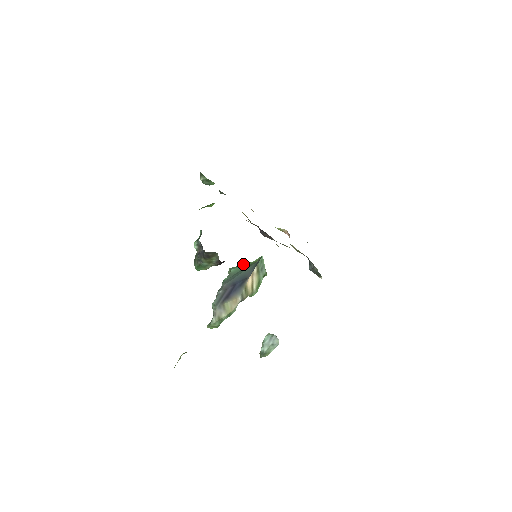
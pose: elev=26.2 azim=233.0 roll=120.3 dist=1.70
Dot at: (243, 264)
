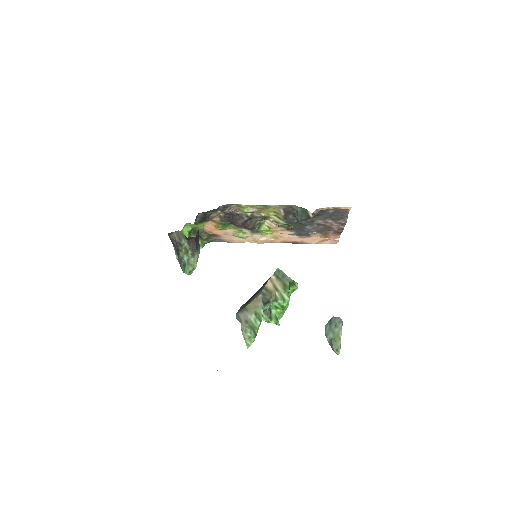
Dot at: occluded
